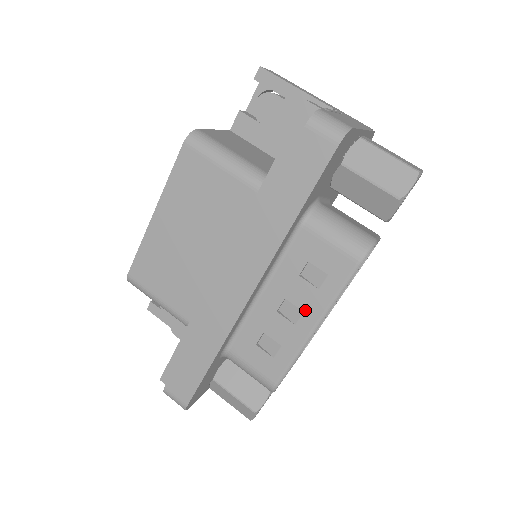
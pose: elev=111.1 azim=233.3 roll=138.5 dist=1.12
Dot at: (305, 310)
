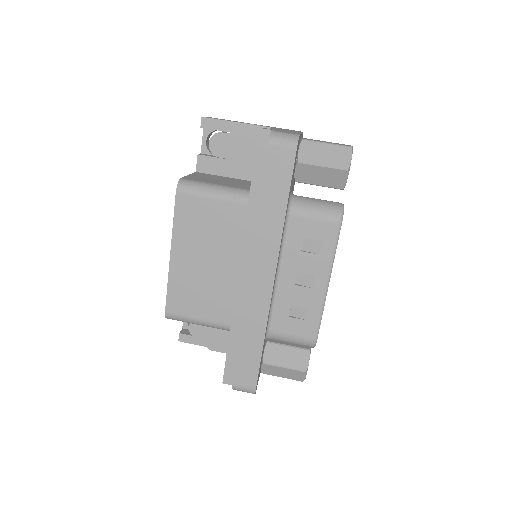
Dot at: (315, 274)
